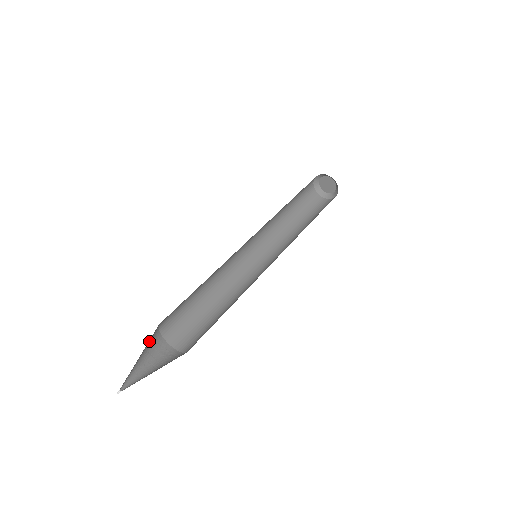
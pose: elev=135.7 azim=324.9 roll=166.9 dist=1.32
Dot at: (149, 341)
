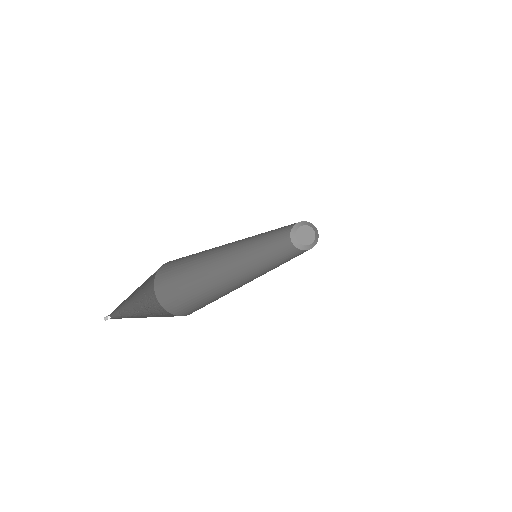
Dot at: (144, 291)
